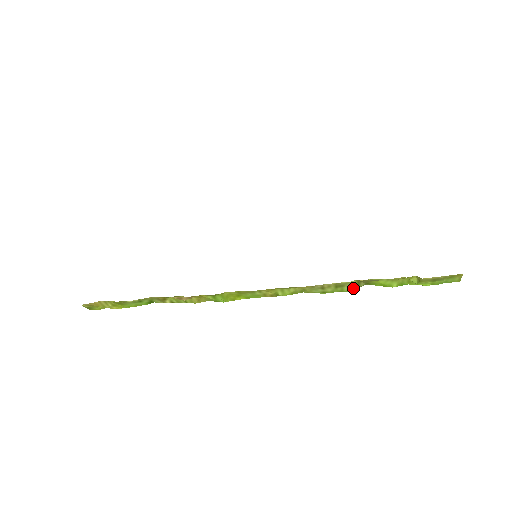
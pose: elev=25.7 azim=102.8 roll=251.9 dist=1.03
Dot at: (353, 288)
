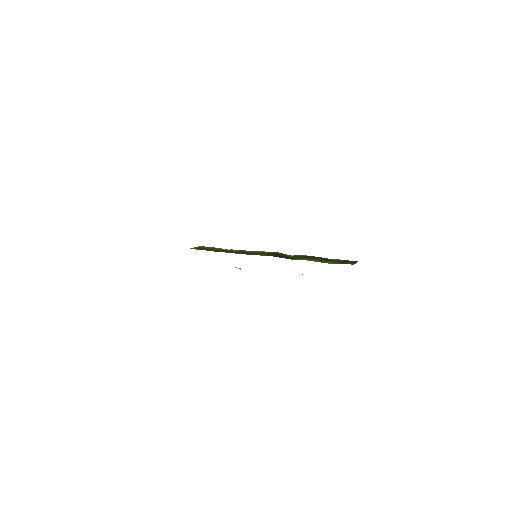
Dot at: occluded
